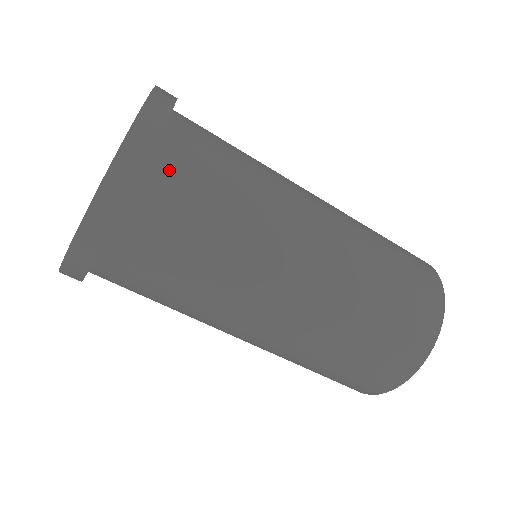
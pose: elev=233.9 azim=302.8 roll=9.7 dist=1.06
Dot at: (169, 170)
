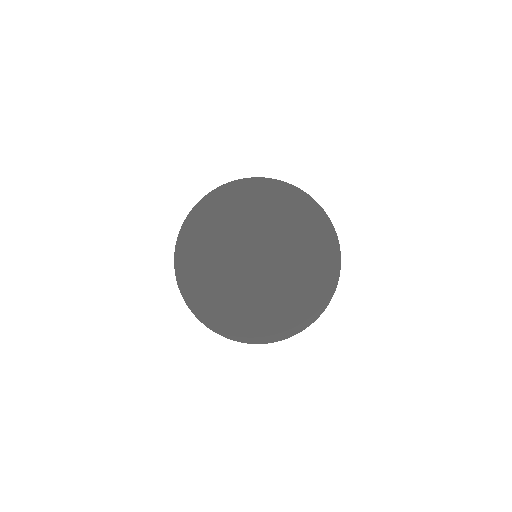
Dot at: occluded
